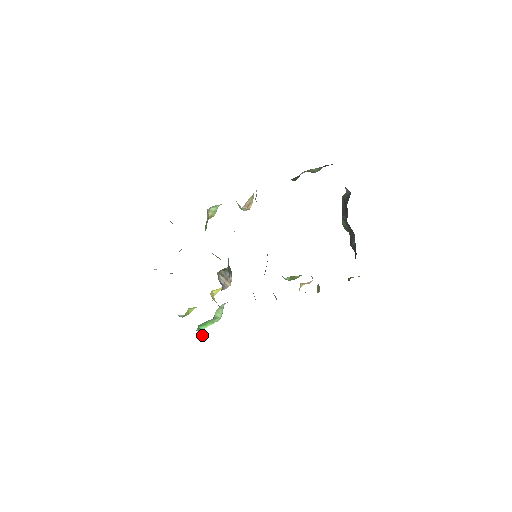
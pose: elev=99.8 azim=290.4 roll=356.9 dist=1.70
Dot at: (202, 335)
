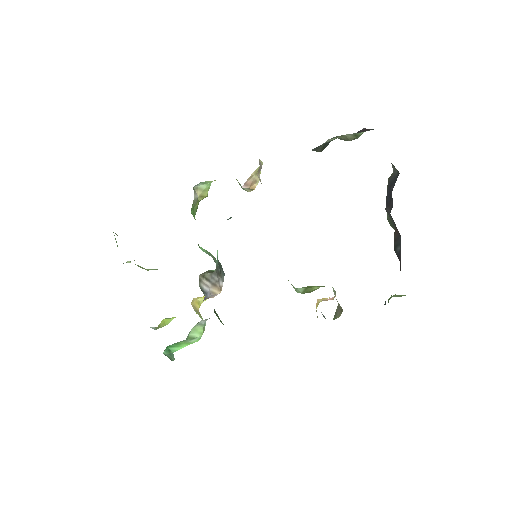
Dot at: (173, 359)
